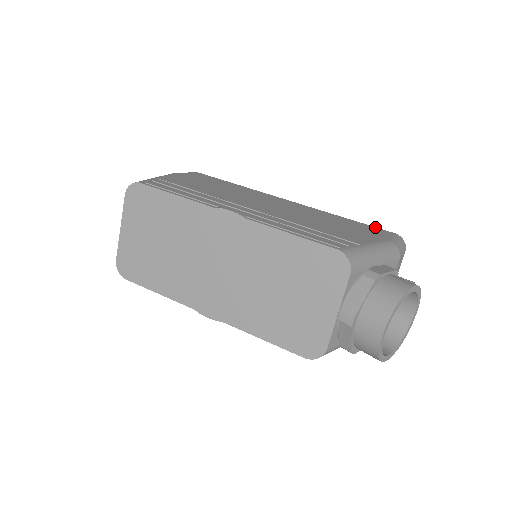
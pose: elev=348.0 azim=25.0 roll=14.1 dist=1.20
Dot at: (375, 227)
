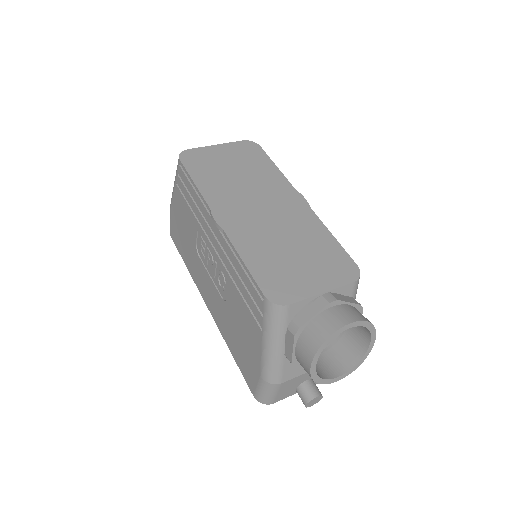
Dot at: occluded
